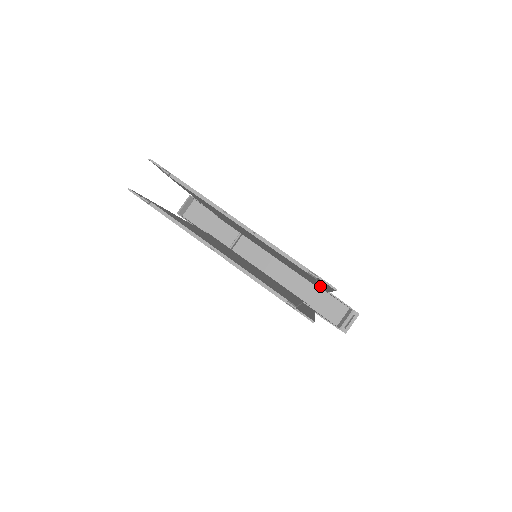
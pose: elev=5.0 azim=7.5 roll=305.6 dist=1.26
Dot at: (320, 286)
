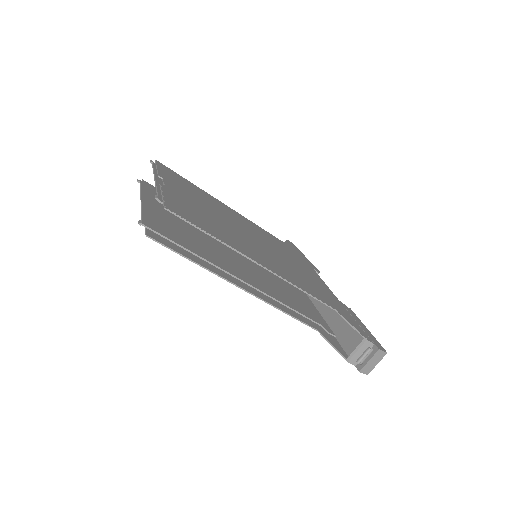
Dot at: (311, 293)
